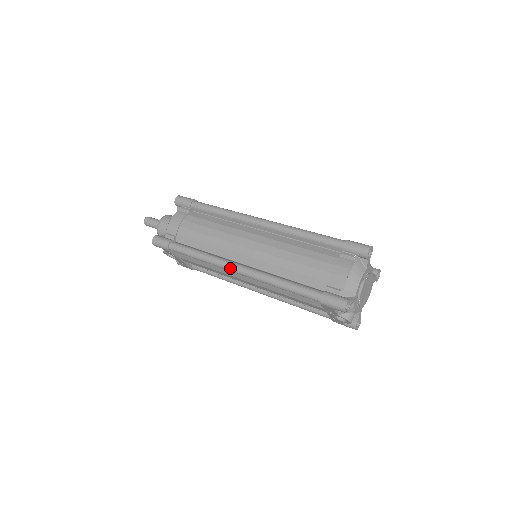
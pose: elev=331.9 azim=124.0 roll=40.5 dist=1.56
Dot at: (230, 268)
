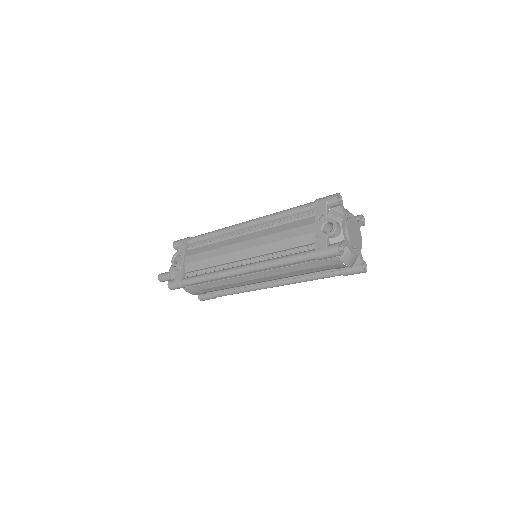
Dot at: (240, 223)
